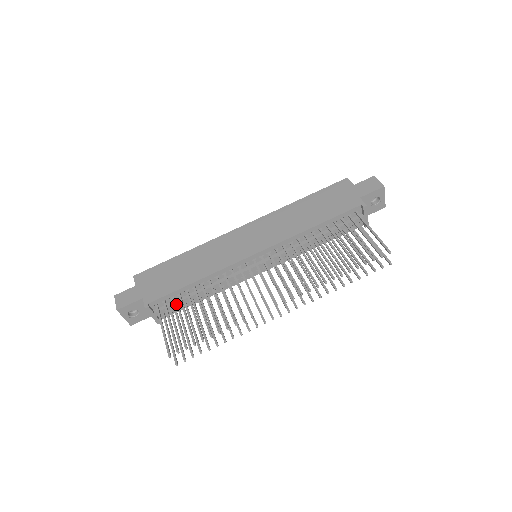
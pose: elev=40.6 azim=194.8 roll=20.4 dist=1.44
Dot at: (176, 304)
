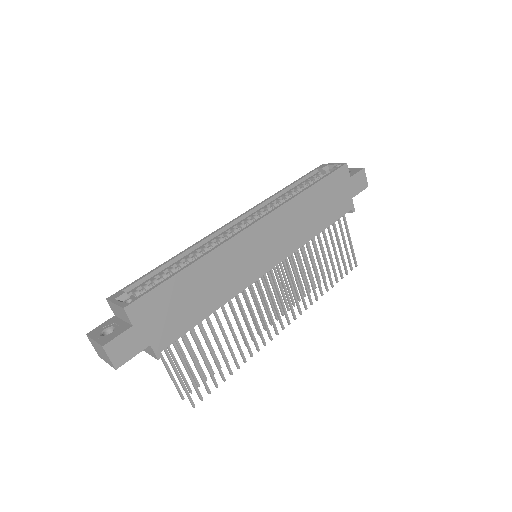
Dot at: occluded
